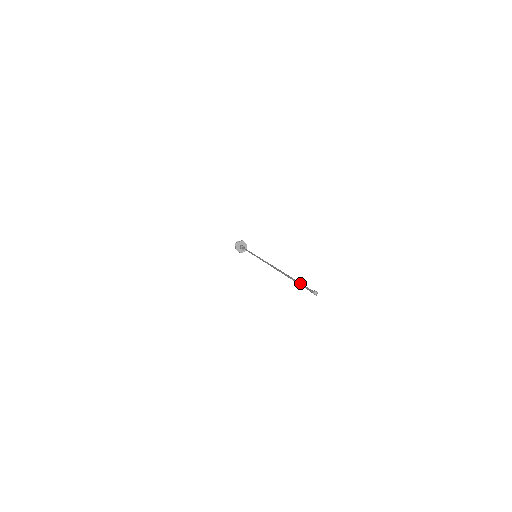
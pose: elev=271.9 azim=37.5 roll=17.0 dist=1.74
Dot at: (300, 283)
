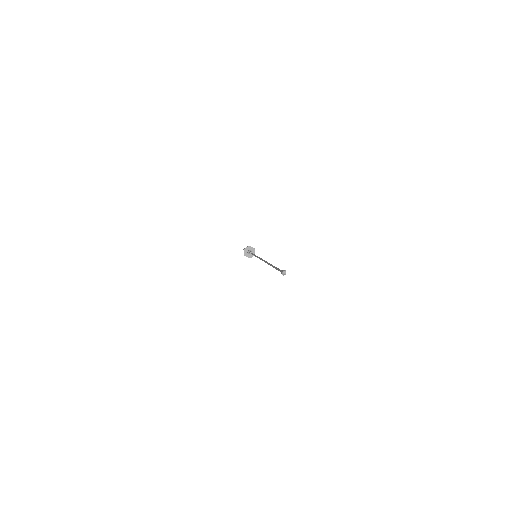
Dot at: occluded
